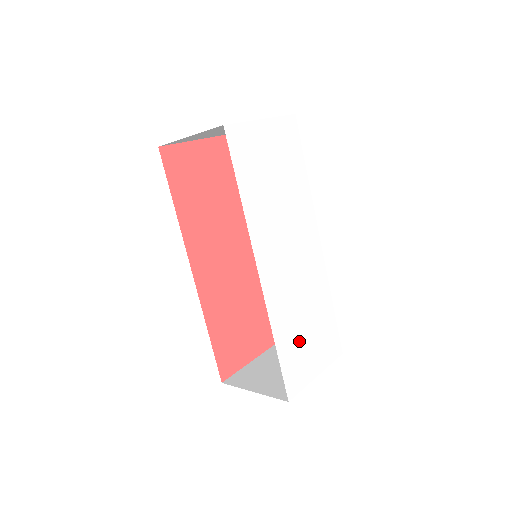
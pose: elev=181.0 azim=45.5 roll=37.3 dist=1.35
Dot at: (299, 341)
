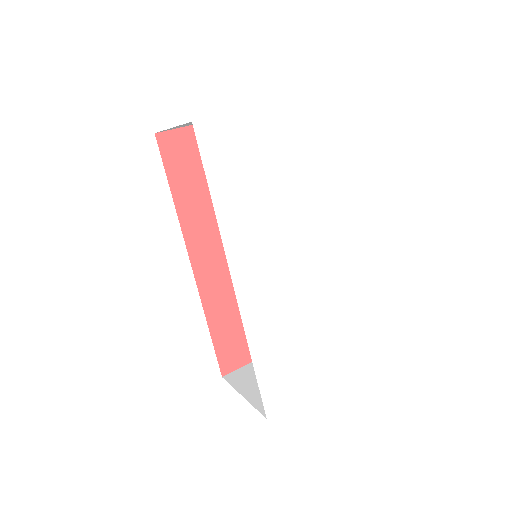
Dot at: (287, 357)
